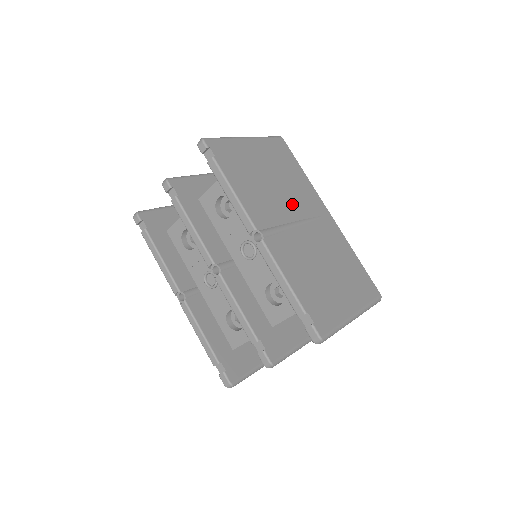
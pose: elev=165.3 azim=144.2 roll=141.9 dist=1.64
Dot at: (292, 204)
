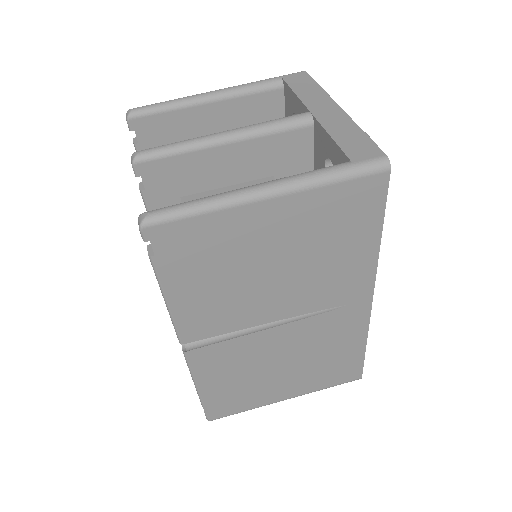
Dot at: (290, 299)
